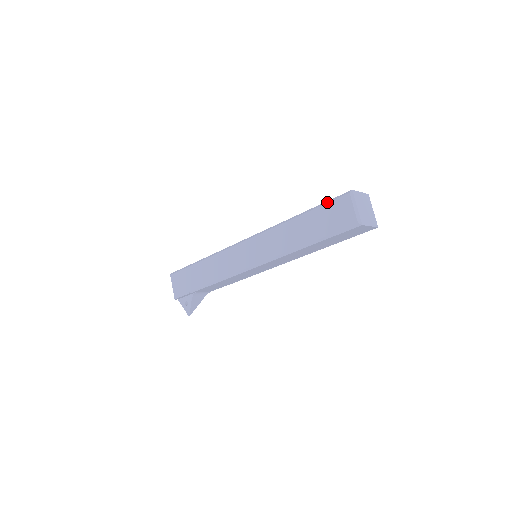
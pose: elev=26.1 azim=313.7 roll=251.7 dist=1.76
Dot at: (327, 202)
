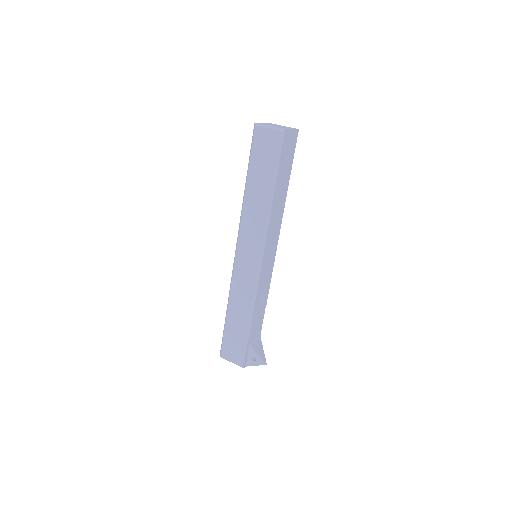
Dot at: (250, 150)
